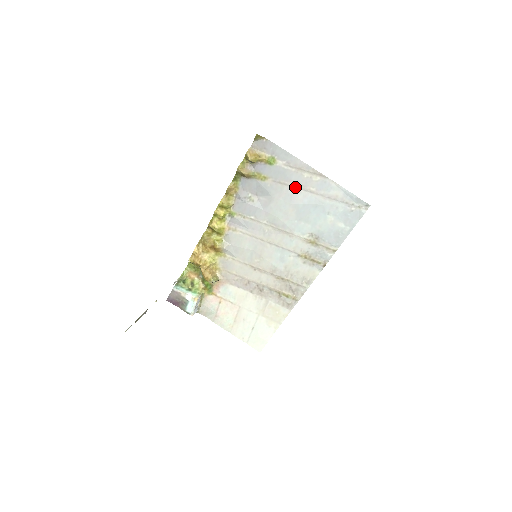
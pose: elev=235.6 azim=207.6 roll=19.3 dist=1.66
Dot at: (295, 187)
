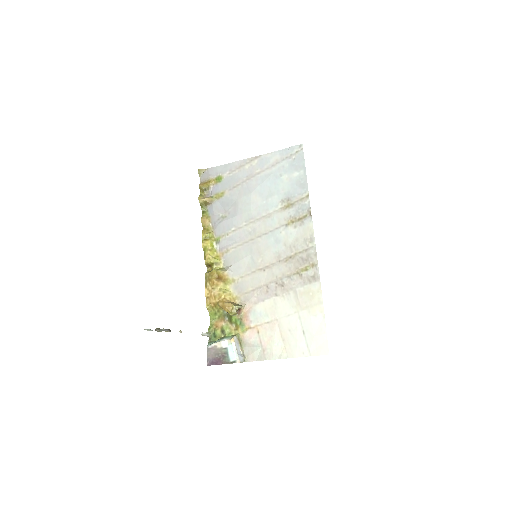
Dot at: (246, 180)
